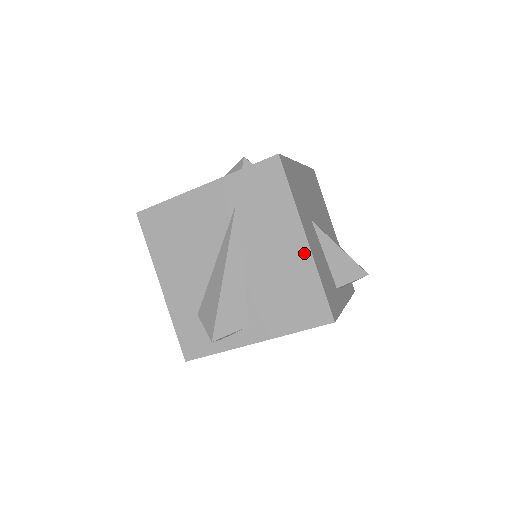
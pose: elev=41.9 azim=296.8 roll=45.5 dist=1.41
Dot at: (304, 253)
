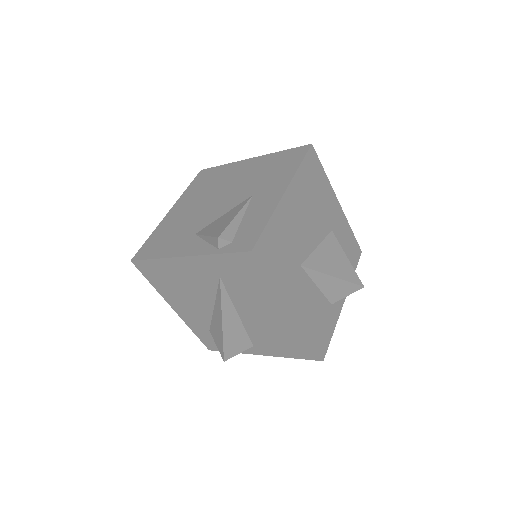
Dot at: (290, 320)
